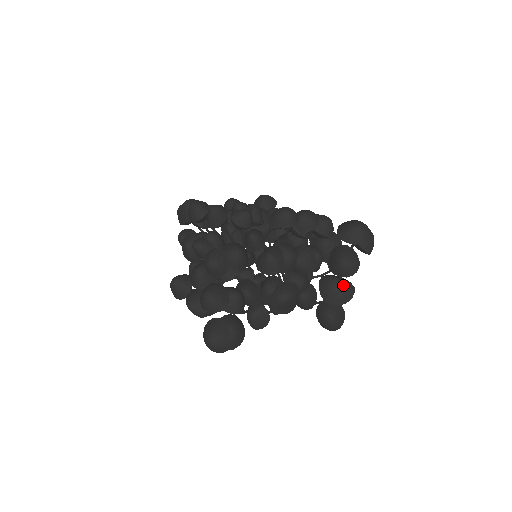
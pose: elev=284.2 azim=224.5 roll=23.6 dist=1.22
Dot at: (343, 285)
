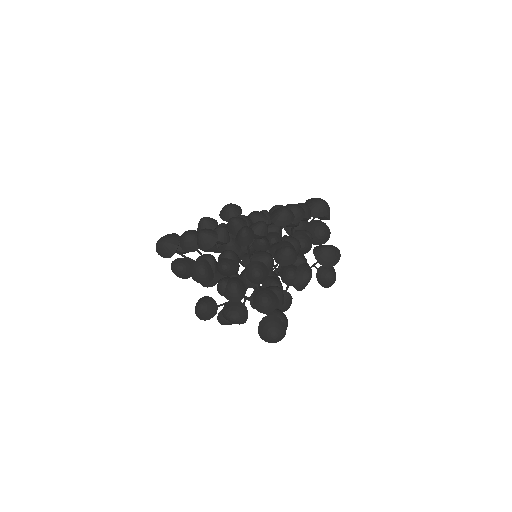
Dot at: (333, 249)
